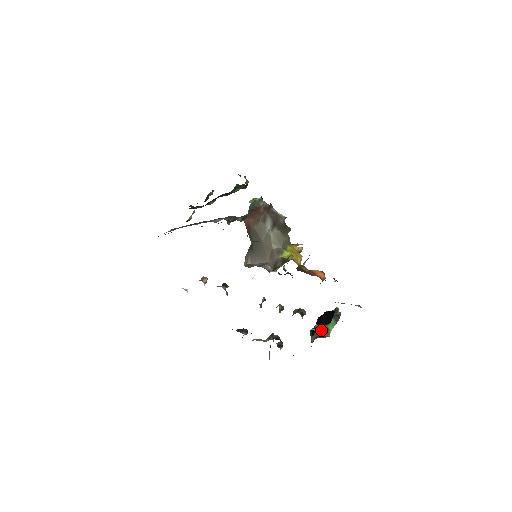
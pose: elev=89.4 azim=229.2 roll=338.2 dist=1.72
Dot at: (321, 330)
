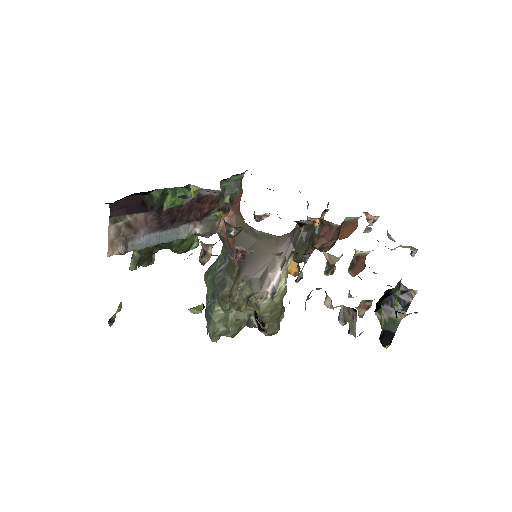
Dot at: (396, 286)
